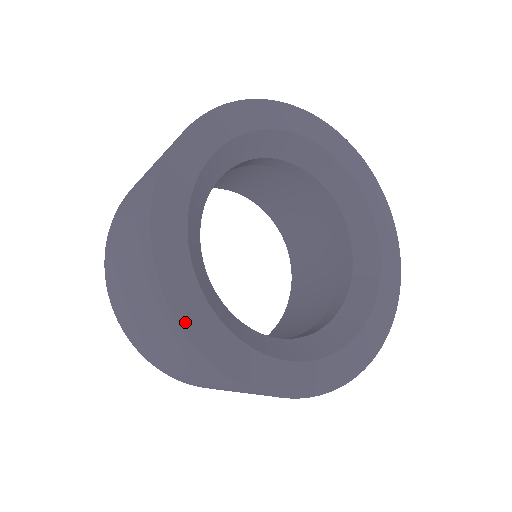
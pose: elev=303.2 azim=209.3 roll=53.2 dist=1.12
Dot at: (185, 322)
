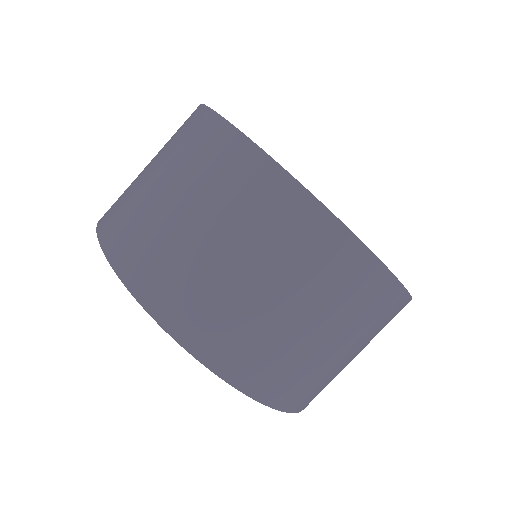
Dot at: (314, 196)
